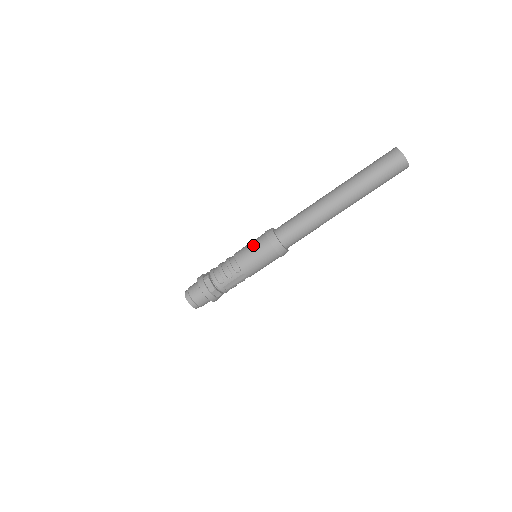
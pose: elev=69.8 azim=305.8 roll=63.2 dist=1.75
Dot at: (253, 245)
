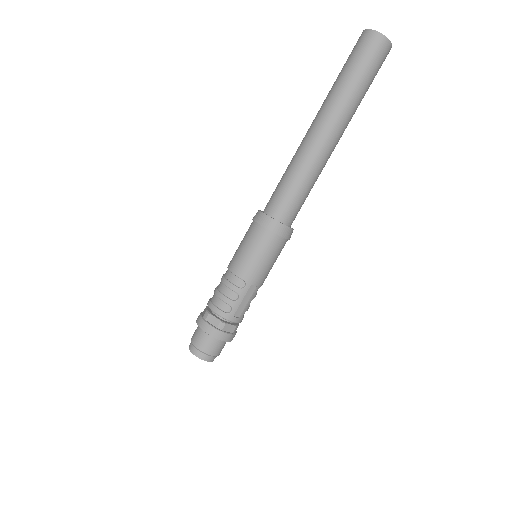
Dot at: (245, 243)
